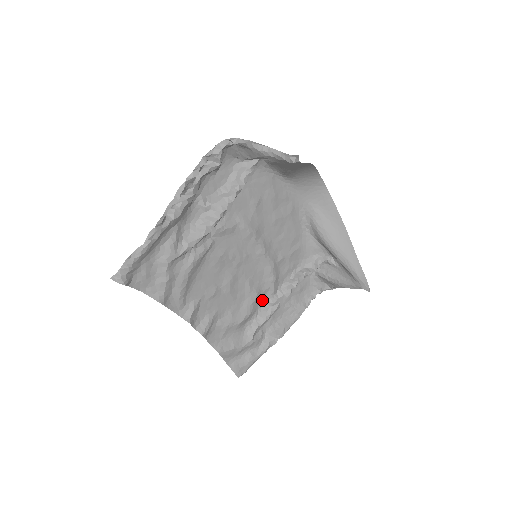
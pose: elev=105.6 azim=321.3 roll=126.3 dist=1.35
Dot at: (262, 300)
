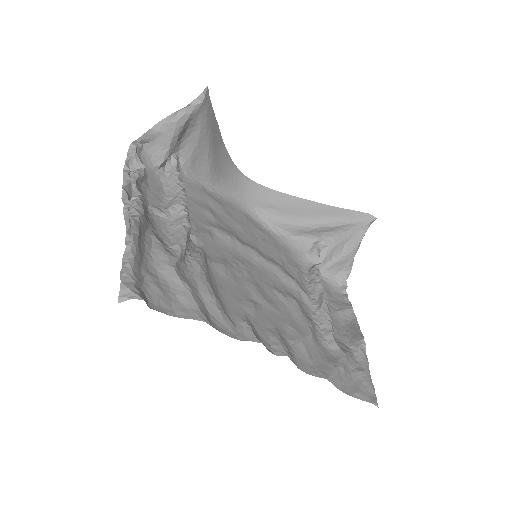
Dot at: (306, 310)
